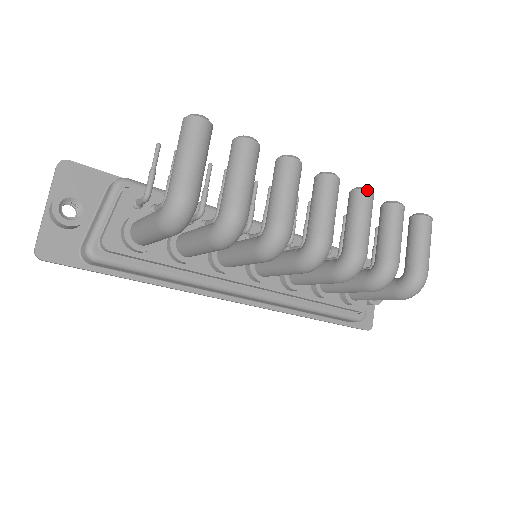
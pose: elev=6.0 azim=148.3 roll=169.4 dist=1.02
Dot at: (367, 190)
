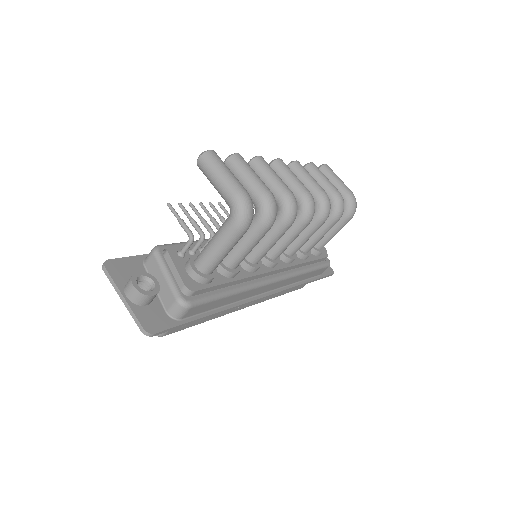
Dot at: (296, 161)
